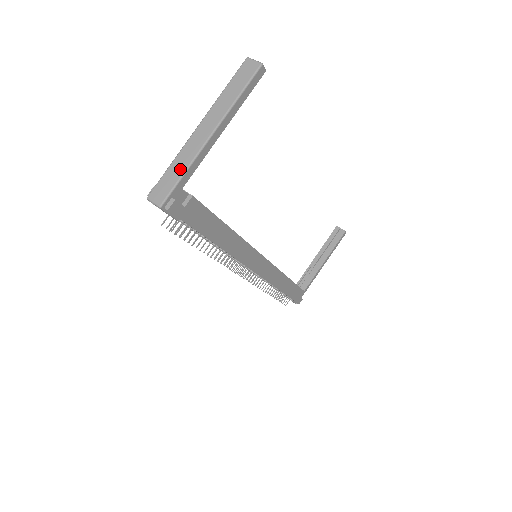
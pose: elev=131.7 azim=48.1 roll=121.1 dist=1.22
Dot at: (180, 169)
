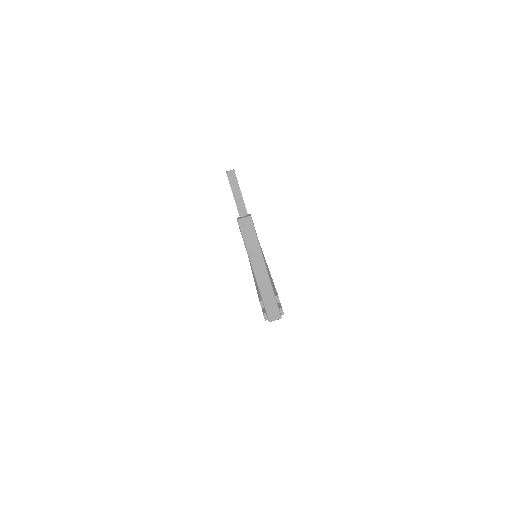
Dot at: (271, 297)
